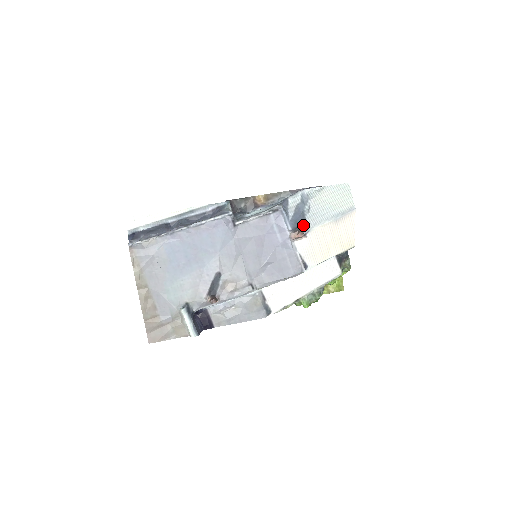
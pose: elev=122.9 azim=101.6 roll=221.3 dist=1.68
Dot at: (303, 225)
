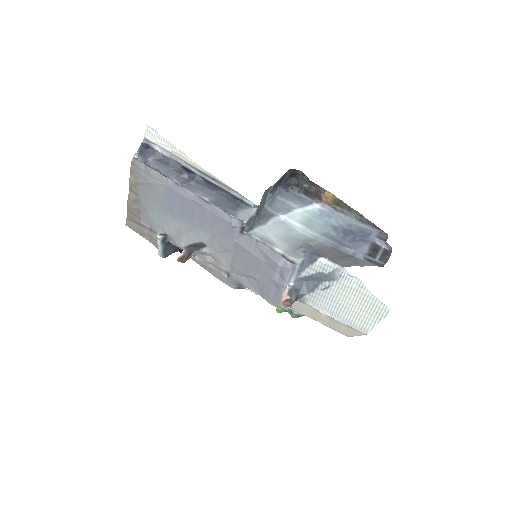
Dot at: (305, 294)
